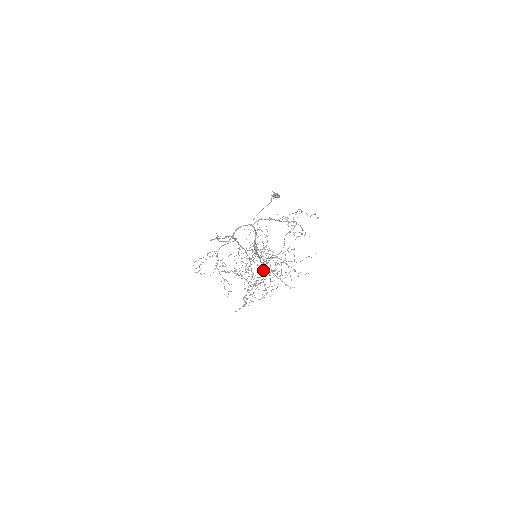
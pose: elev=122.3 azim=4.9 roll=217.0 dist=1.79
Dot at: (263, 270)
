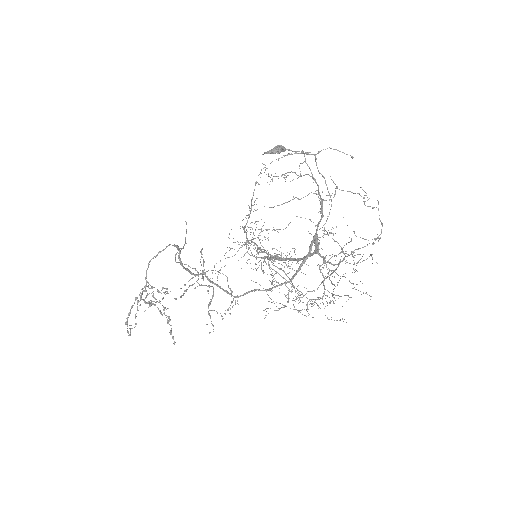
Dot at: occluded
